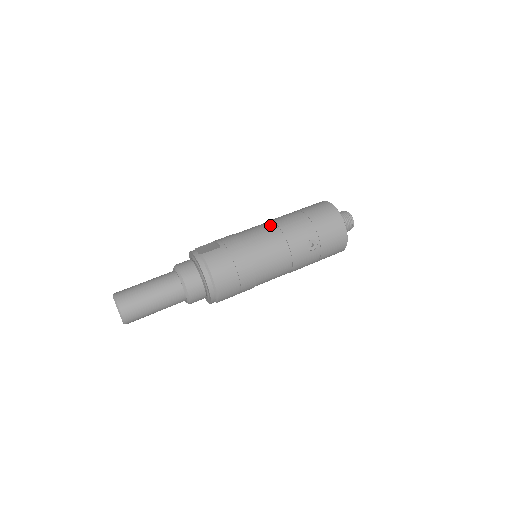
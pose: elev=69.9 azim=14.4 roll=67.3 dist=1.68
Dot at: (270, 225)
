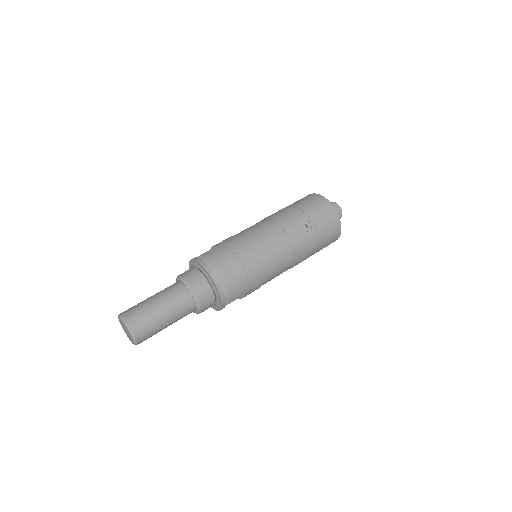
Dot at: (260, 221)
